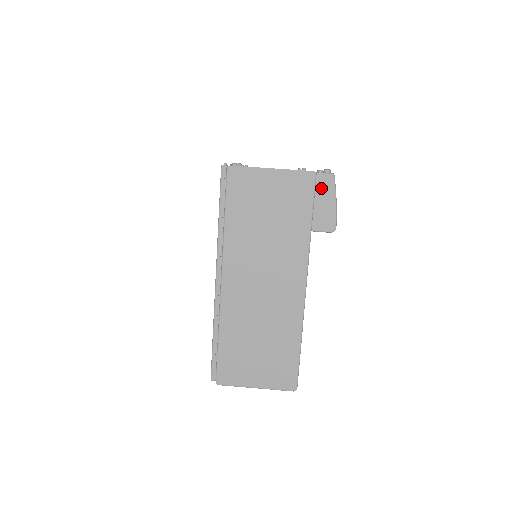
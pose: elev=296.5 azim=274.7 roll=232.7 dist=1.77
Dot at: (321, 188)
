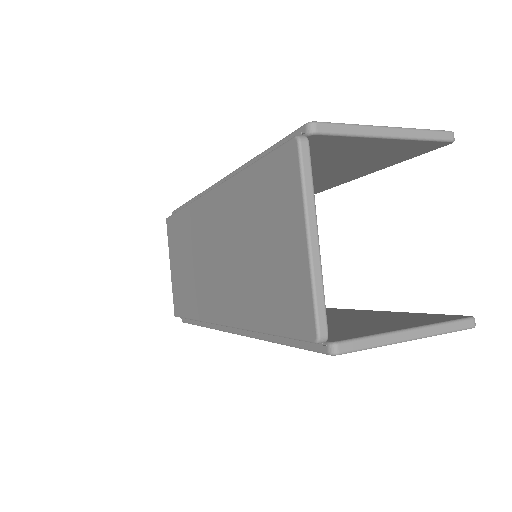
Dot at: occluded
